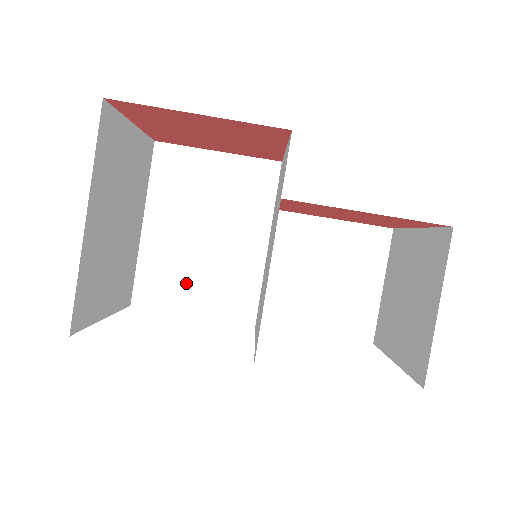
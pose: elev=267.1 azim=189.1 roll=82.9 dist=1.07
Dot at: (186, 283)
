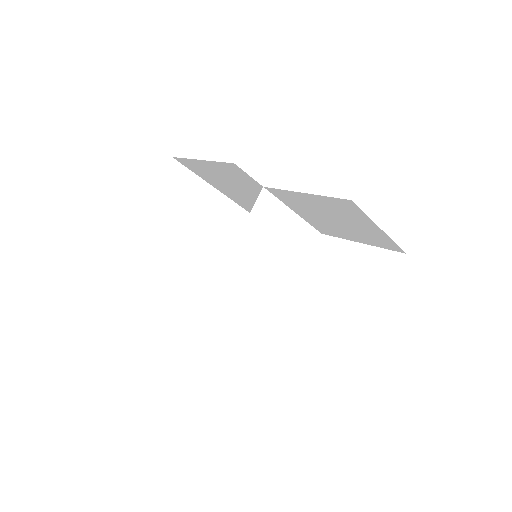
Dot at: occluded
